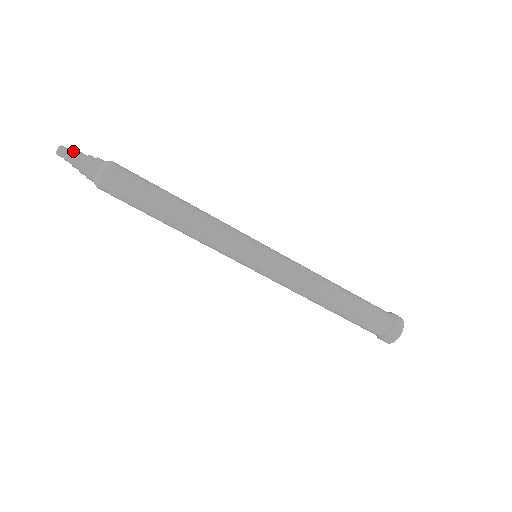
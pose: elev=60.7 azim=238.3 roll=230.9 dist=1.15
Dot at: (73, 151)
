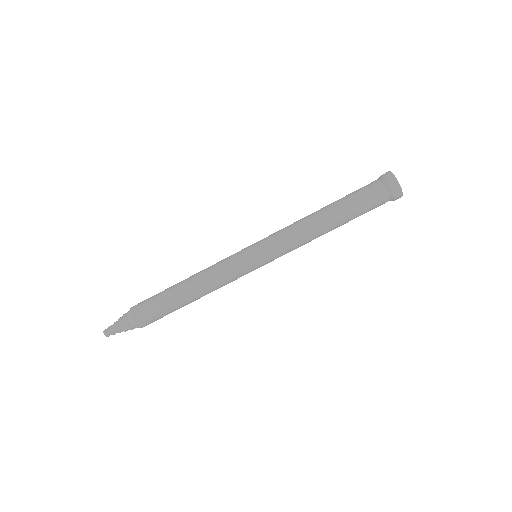
Dot at: (112, 325)
